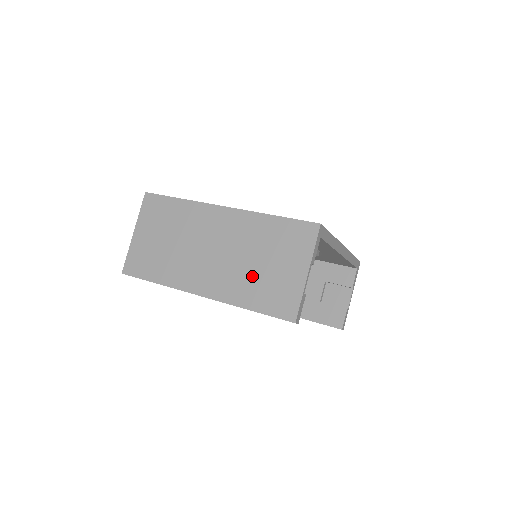
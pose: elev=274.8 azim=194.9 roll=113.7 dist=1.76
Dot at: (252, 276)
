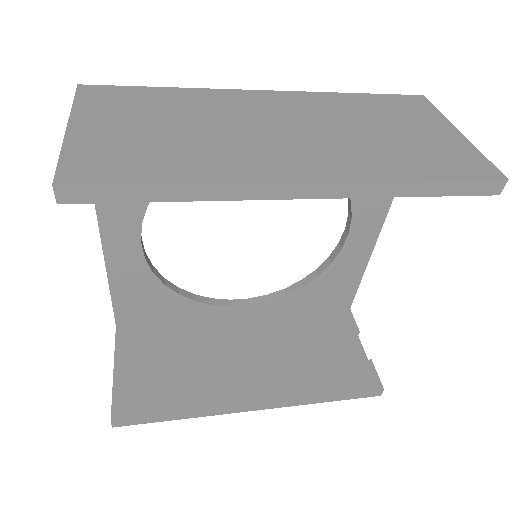
Dot at: (382, 145)
